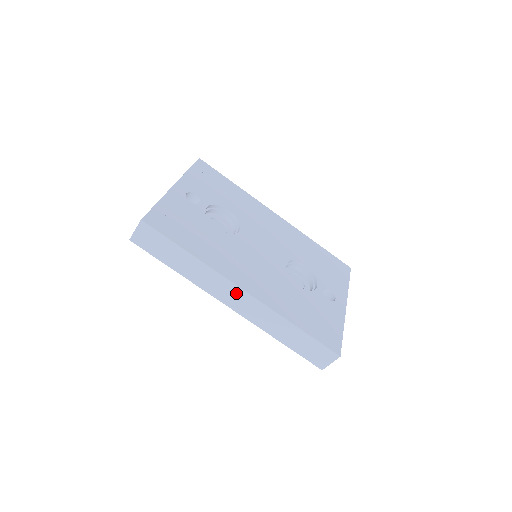
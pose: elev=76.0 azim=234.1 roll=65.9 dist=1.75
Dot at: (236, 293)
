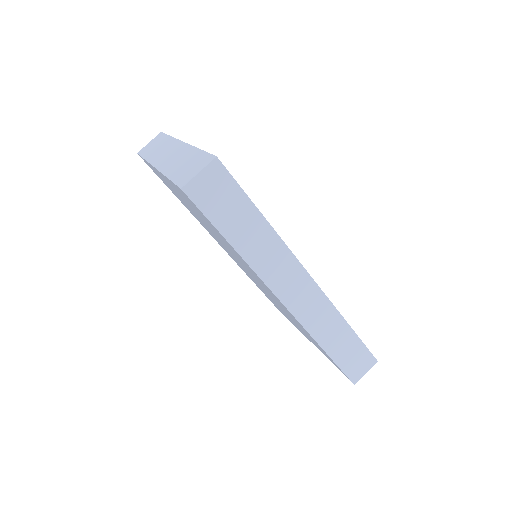
Dot at: (301, 282)
